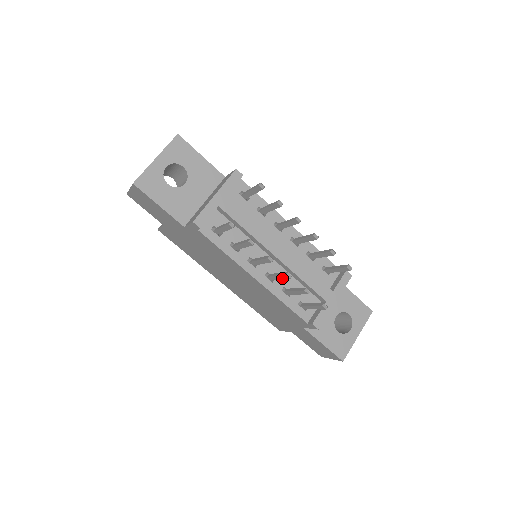
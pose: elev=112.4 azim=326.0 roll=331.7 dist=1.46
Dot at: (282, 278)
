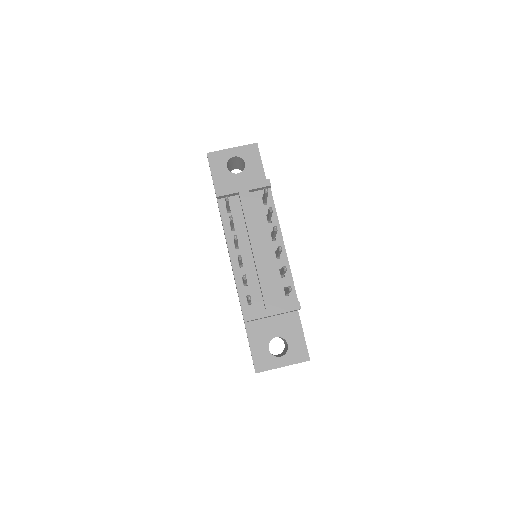
Dot at: (239, 261)
